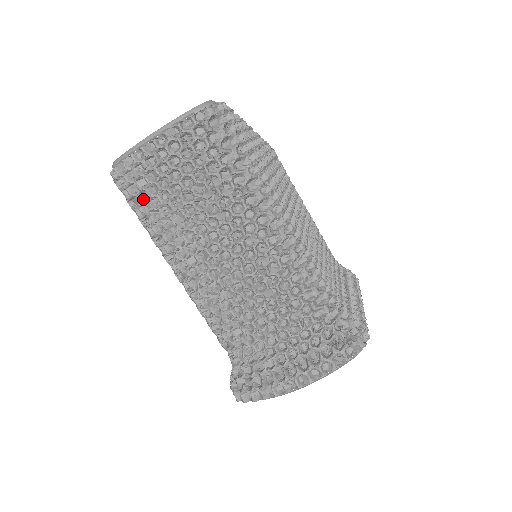
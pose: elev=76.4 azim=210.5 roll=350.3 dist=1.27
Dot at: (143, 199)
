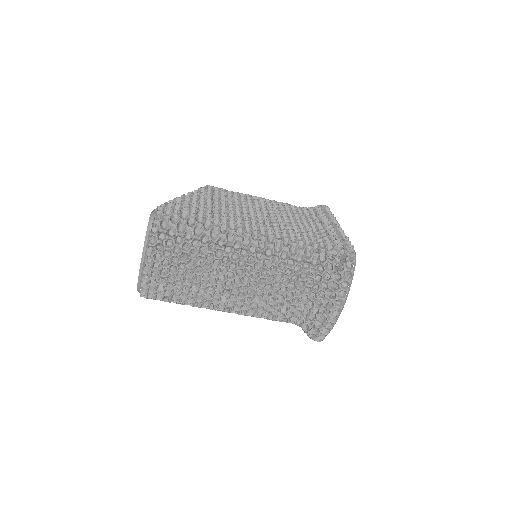
Dot at: (169, 294)
